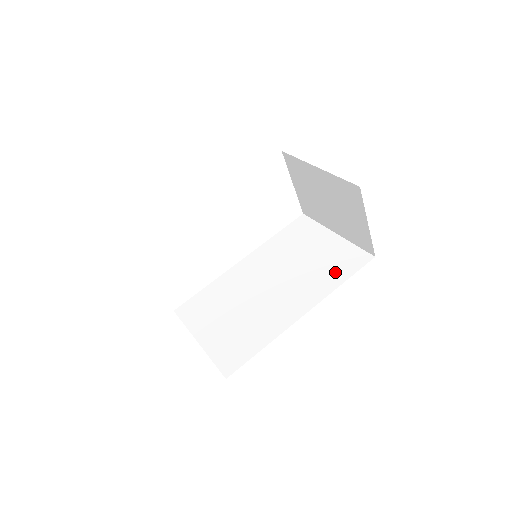
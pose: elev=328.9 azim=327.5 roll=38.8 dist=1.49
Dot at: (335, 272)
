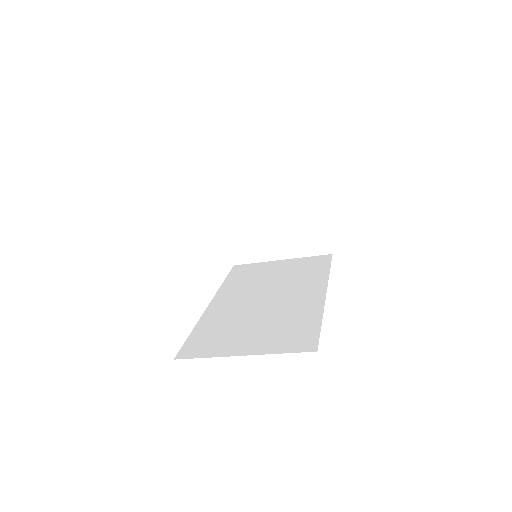
Dot at: (314, 270)
